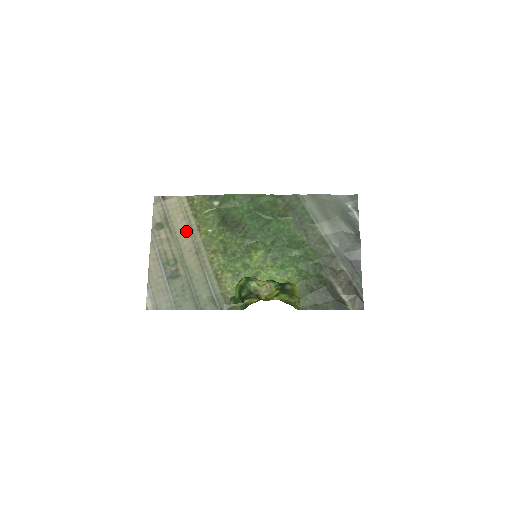
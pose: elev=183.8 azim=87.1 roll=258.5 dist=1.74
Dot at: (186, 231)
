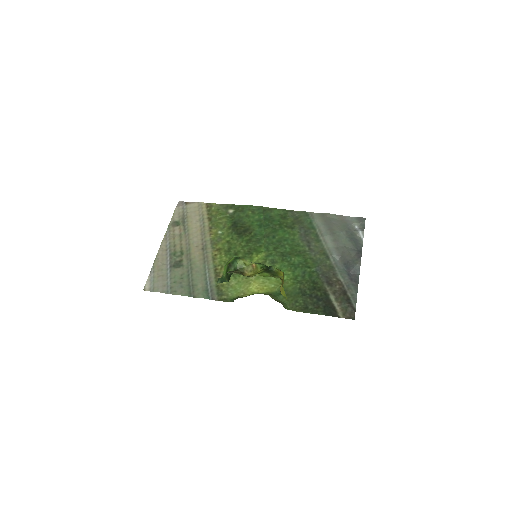
Dot at: (198, 230)
